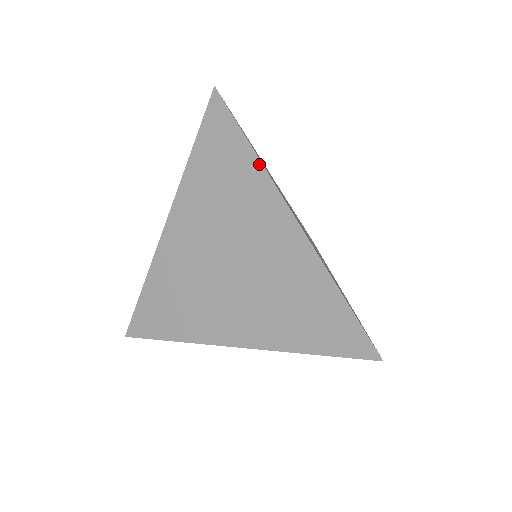
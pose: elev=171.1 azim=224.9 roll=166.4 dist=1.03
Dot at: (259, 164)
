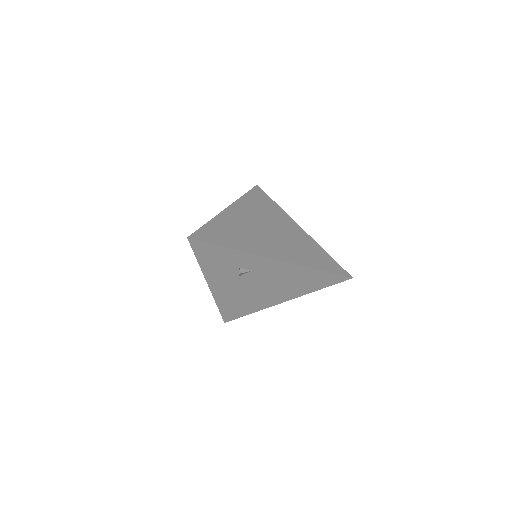
Dot at: (281, 209)
